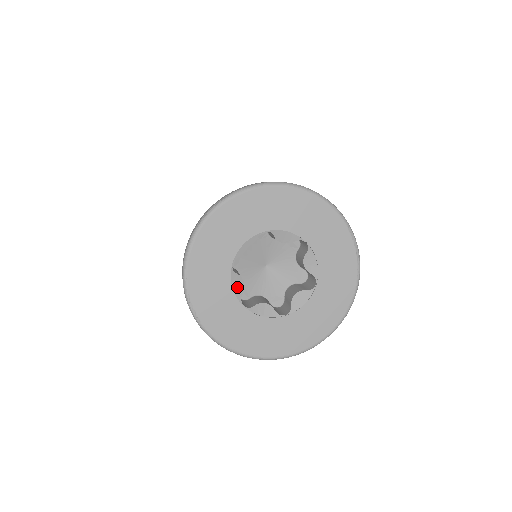
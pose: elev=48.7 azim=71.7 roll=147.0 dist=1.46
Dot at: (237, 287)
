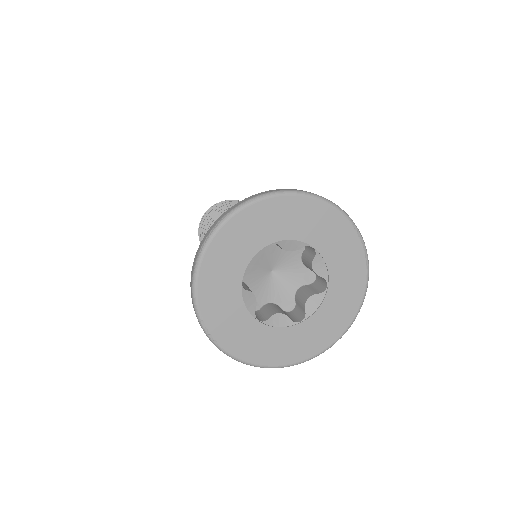
Dot at: (250, 303)
